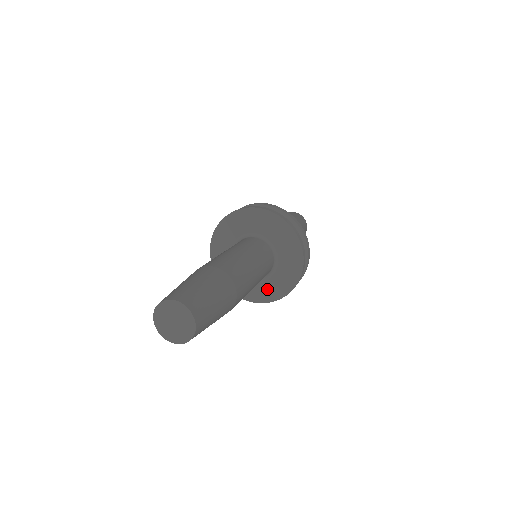
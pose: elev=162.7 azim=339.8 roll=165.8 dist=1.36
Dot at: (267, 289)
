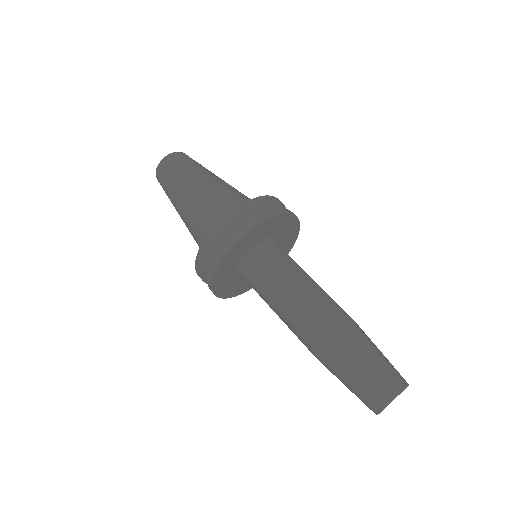
Dot at: occluded
